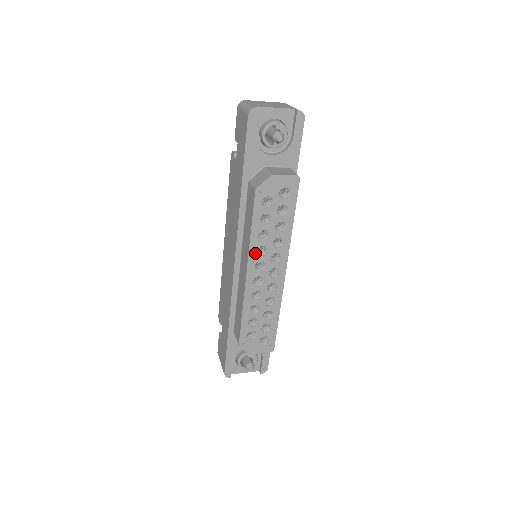
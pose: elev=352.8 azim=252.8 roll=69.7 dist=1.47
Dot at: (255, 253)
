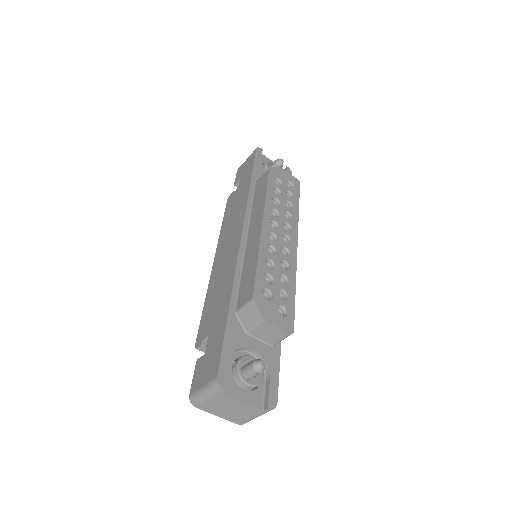
Dot at: (270, 211)
